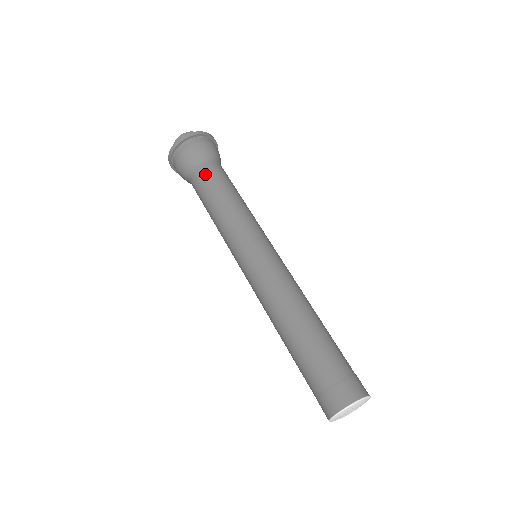
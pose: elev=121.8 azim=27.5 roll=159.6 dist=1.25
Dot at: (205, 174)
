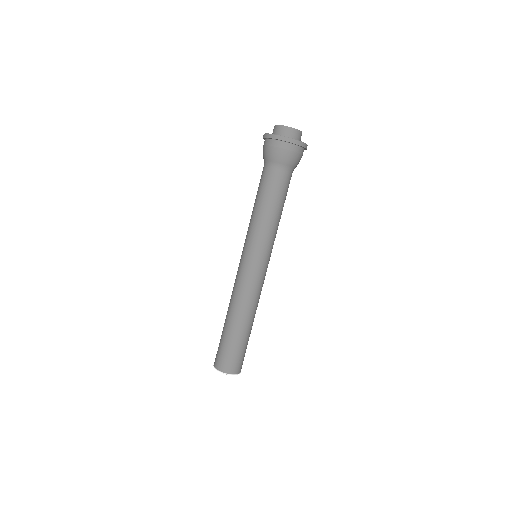
Dot at: (269, 178)
